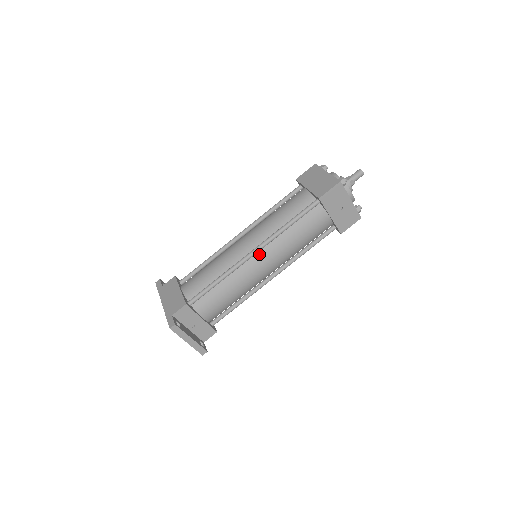
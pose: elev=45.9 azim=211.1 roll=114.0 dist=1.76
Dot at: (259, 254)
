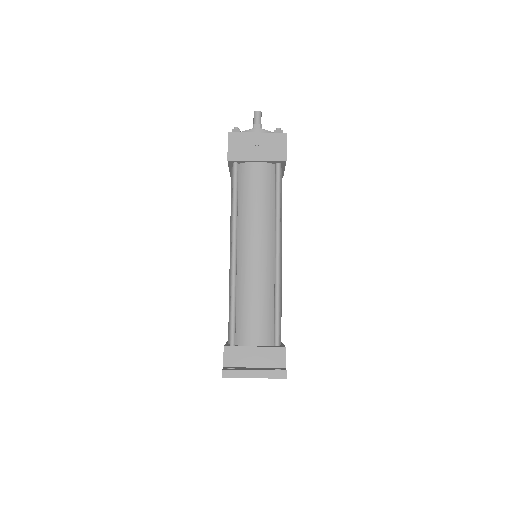
Dot at: (240, 248)
